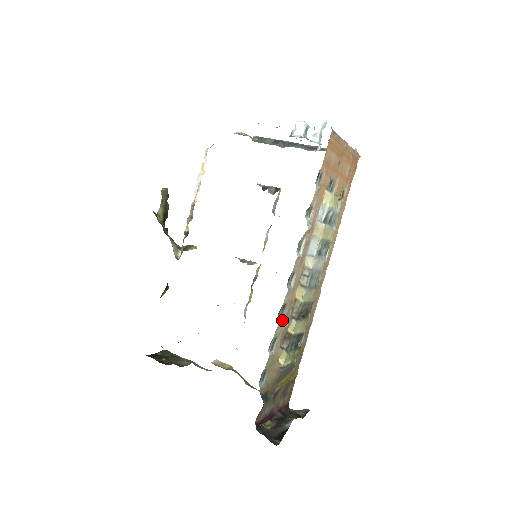
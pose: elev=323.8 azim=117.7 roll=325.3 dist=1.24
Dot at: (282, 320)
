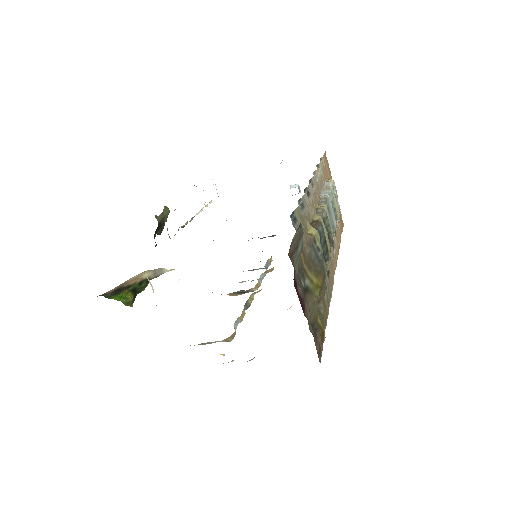
Dot at: (307, 201)
